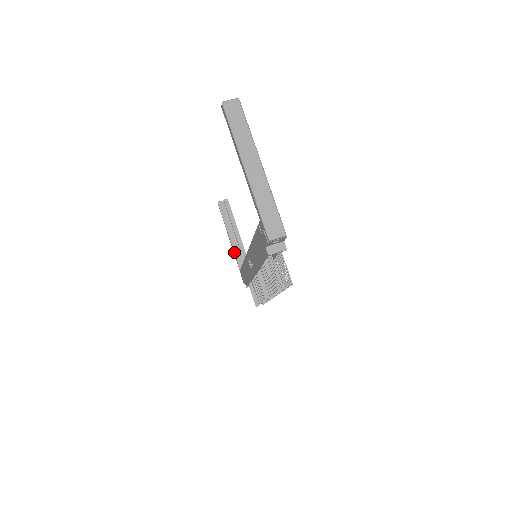
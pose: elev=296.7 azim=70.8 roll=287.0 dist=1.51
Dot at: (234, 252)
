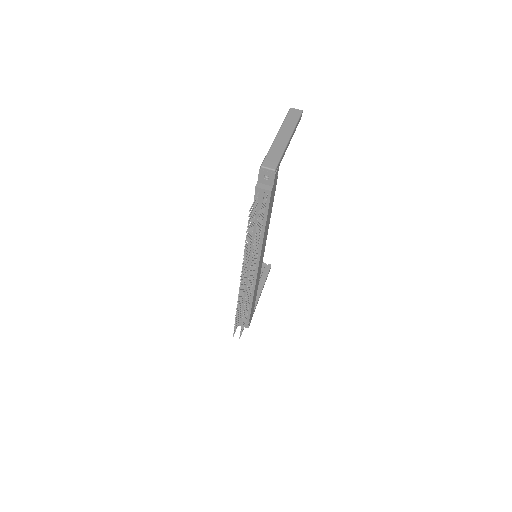
Dot at: occluded
